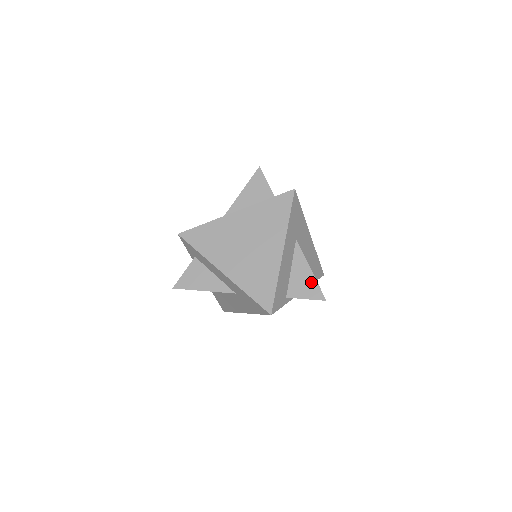
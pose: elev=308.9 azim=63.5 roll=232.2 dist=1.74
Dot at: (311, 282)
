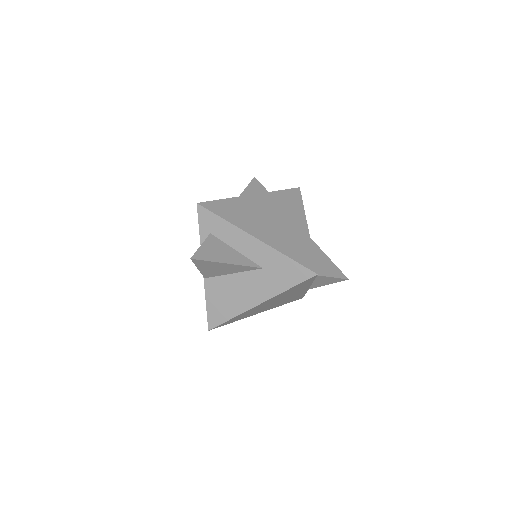
Dot at: (330, 264)
